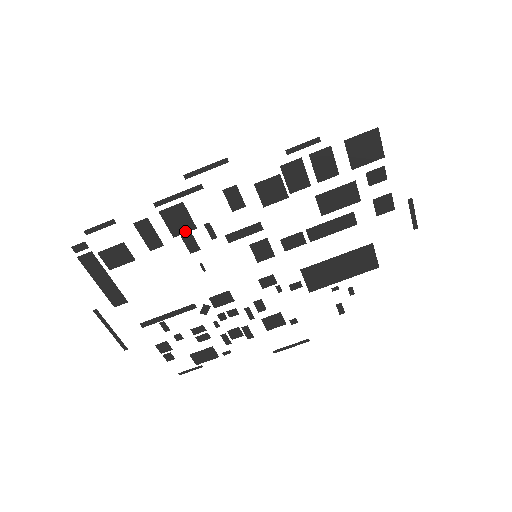
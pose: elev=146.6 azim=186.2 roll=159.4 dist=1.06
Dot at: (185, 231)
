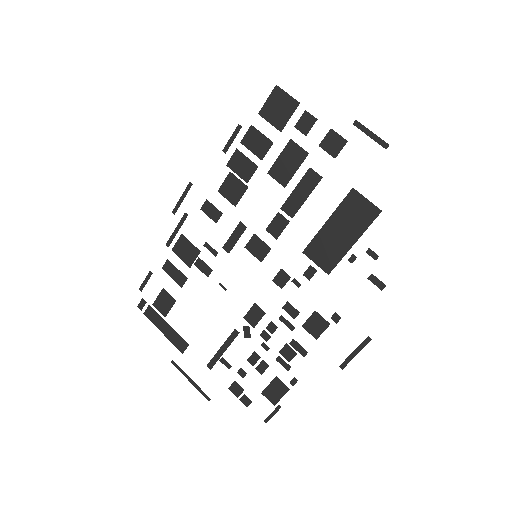
Dot at: (195, 258)
